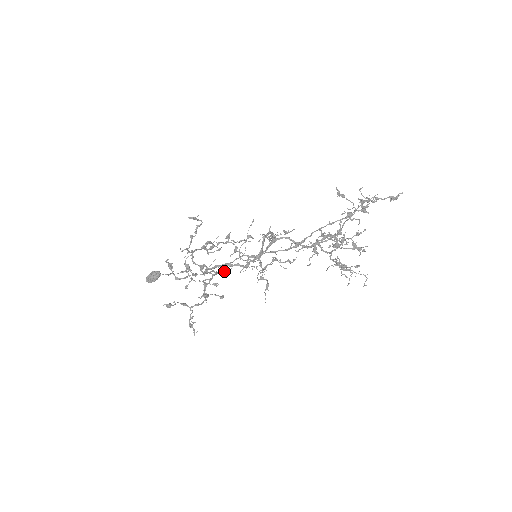
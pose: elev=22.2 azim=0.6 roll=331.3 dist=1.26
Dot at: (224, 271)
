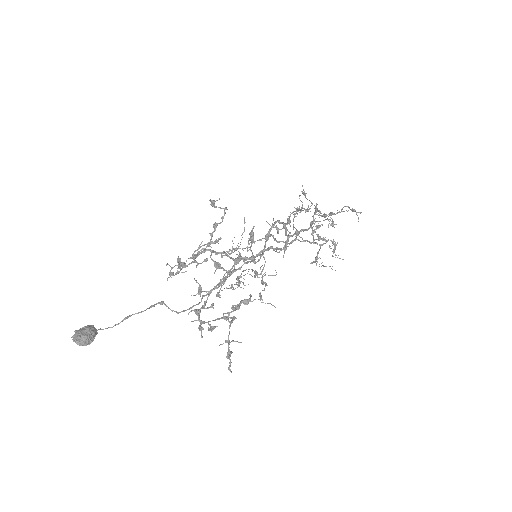
Dot at: occluded
